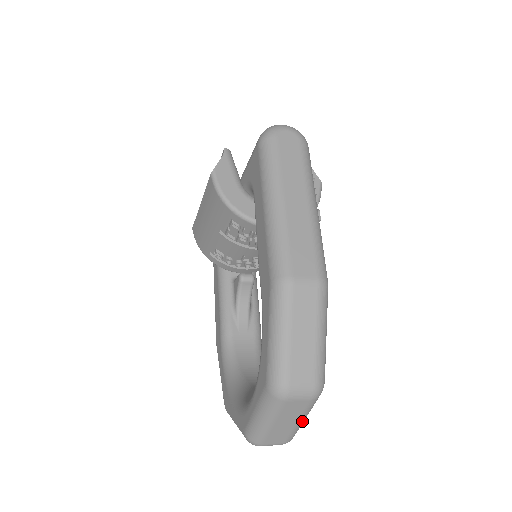
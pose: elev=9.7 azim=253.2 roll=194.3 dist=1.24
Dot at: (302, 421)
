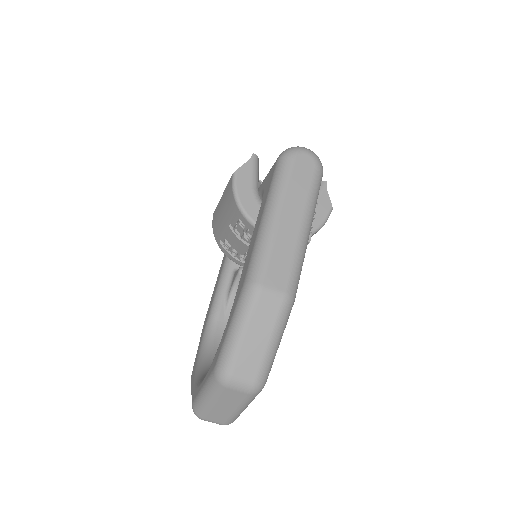
Dot at: (240, 410)
